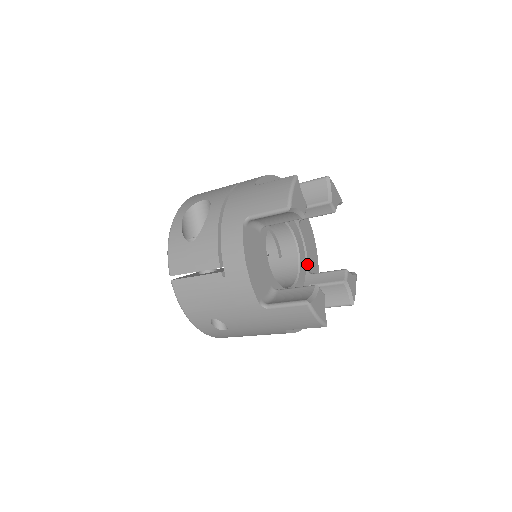
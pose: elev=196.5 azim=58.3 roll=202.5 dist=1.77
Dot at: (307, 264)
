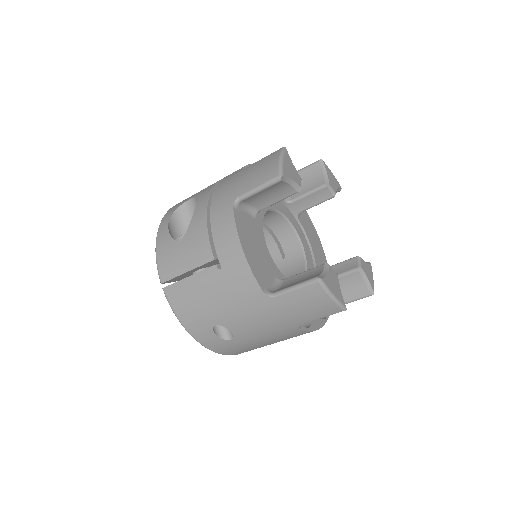
Dot at: (314, 261)
